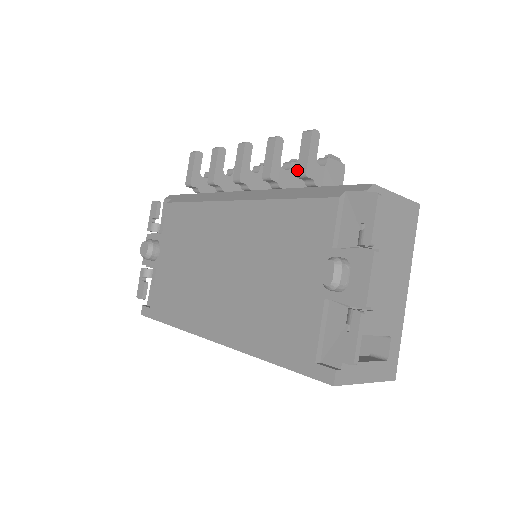
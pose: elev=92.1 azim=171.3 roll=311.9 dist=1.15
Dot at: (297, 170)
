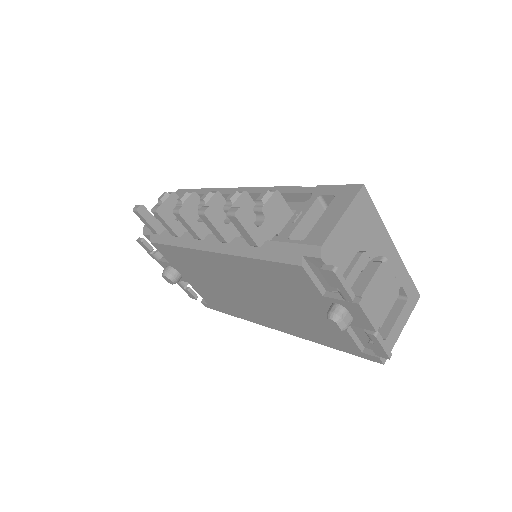
Dot at: (248, 243)
